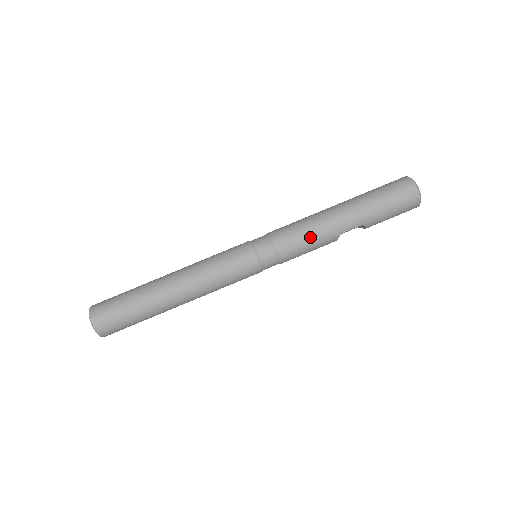
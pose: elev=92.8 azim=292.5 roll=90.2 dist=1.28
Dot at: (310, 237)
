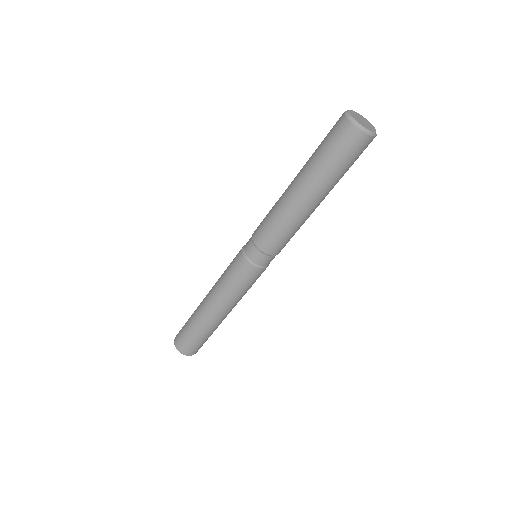
Dot at: (296, 231)
